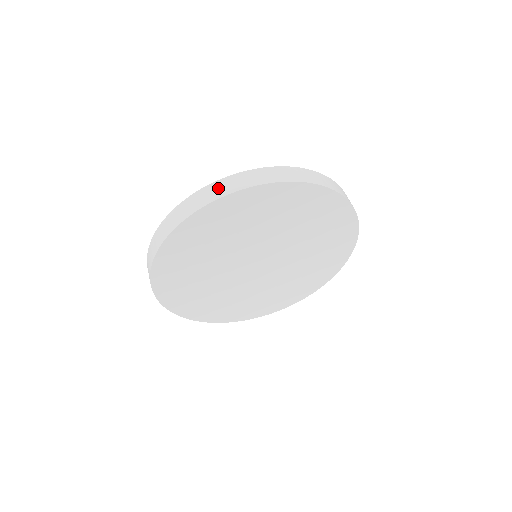
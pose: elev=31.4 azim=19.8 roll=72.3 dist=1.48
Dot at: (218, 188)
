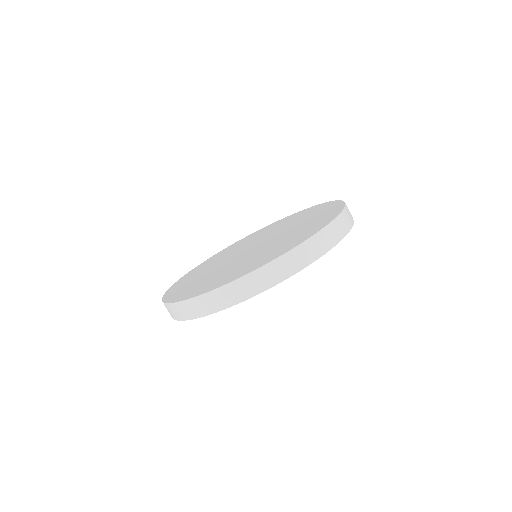
Dot at: (328, 237)
